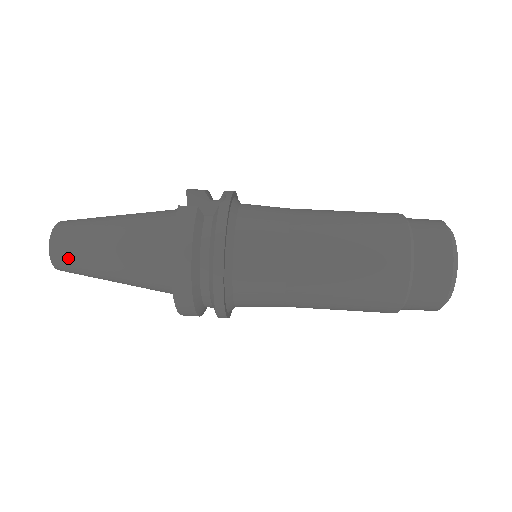
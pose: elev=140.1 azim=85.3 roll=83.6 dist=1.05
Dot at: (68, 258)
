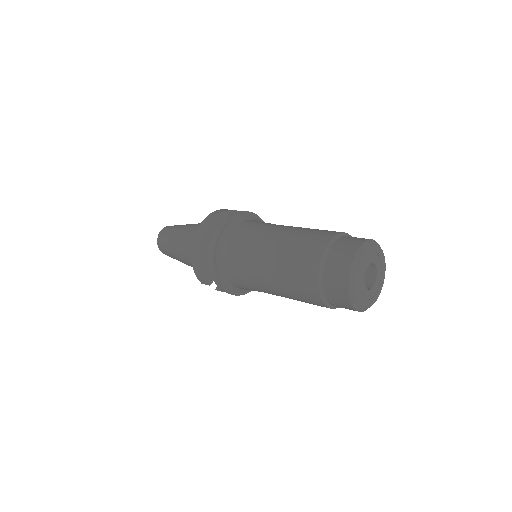
Dot at: (166, 233)
